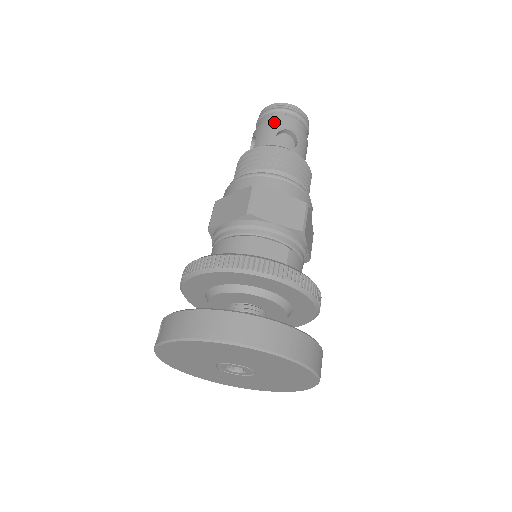
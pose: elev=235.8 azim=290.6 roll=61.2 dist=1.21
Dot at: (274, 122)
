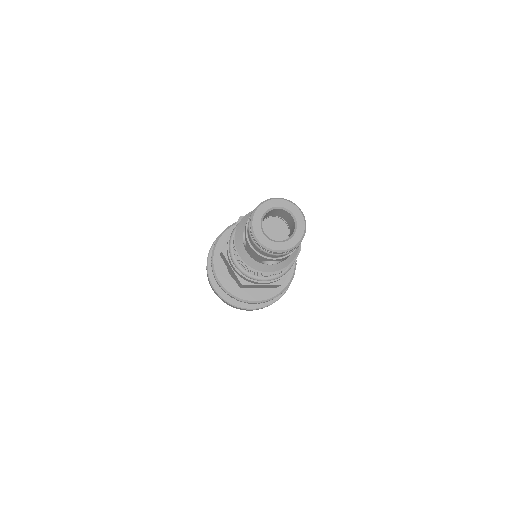
Dot at: (259, 256)
